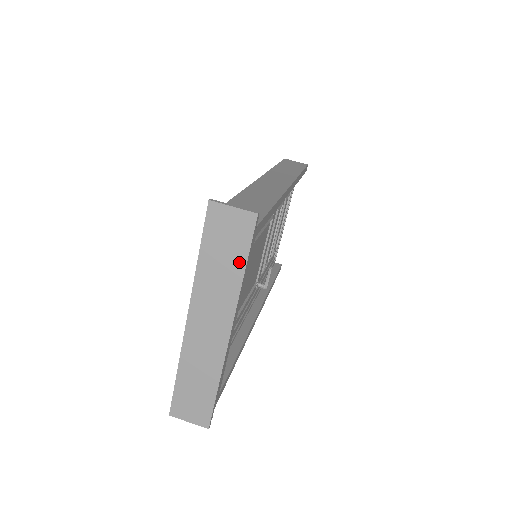
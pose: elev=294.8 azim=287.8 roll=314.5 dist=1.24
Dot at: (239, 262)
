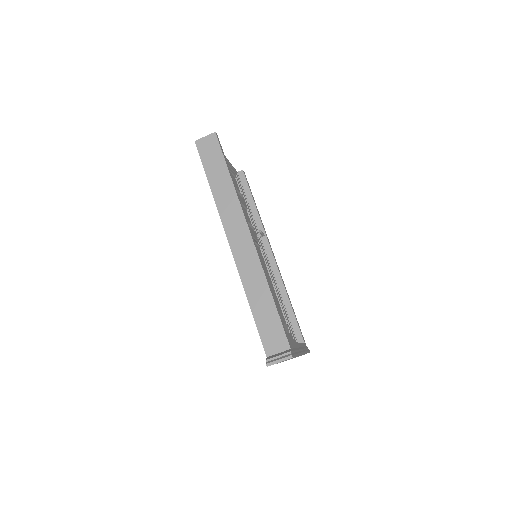
Dot at: occluded
